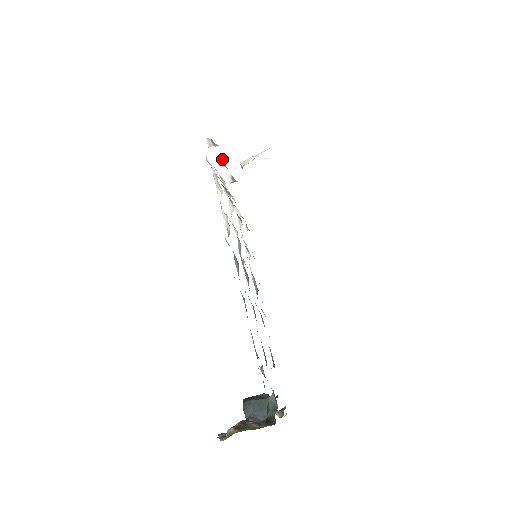
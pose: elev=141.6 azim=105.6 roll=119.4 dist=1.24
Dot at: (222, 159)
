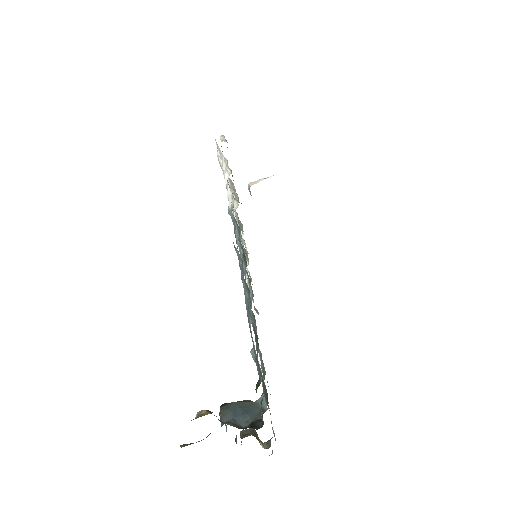
Dot at: (231, 170)
